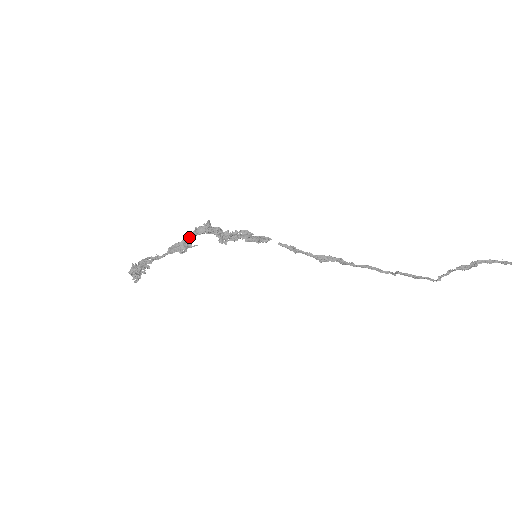
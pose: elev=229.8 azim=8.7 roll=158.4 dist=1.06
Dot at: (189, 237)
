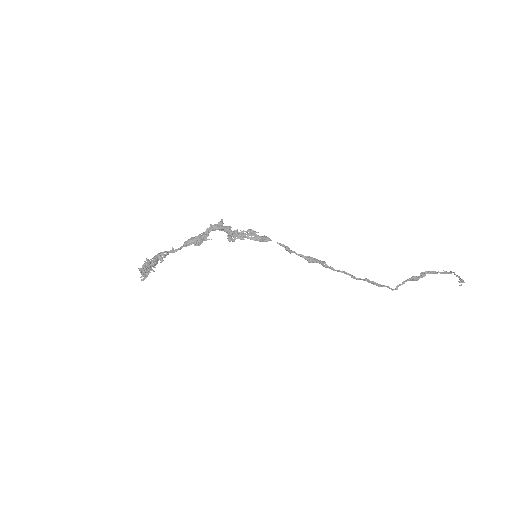
Dot at: (205, 232)
